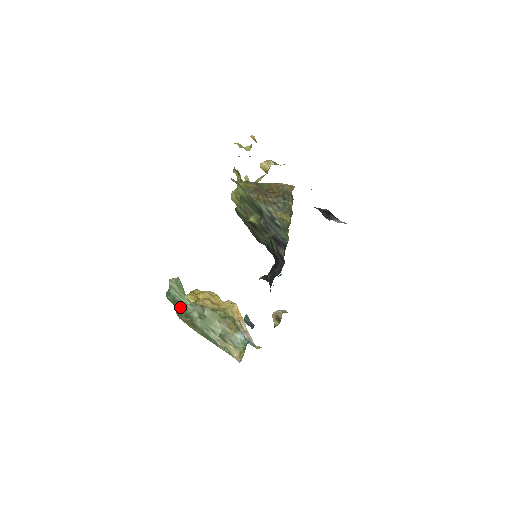
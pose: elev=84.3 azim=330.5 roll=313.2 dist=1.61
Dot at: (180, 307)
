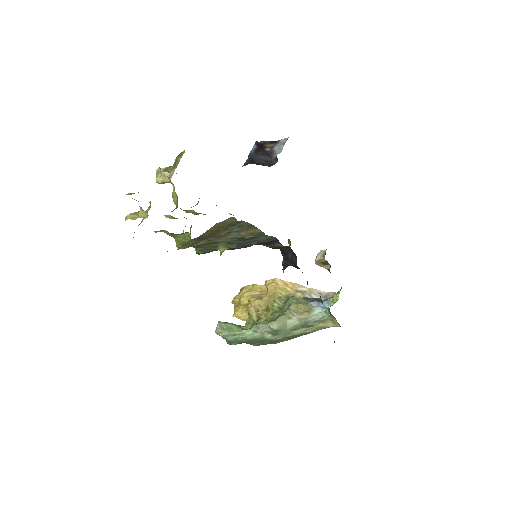
Dot at: (250, 342)
